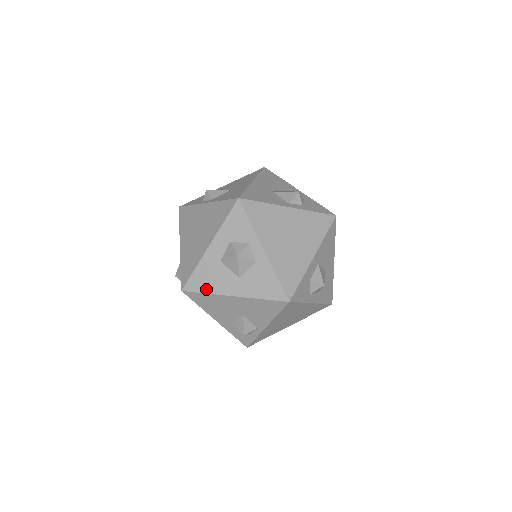
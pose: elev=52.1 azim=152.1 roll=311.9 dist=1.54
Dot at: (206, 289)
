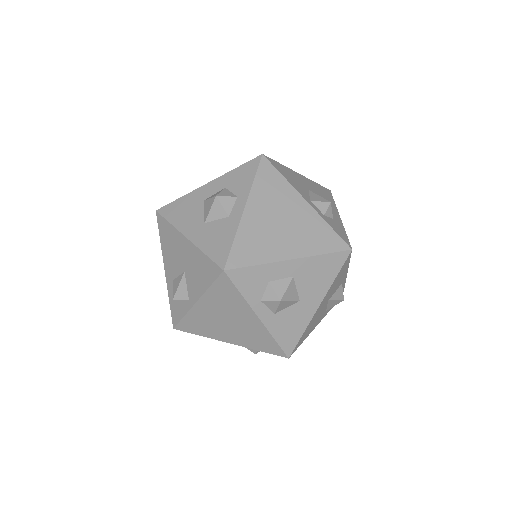
Dot at: (173, 219)
